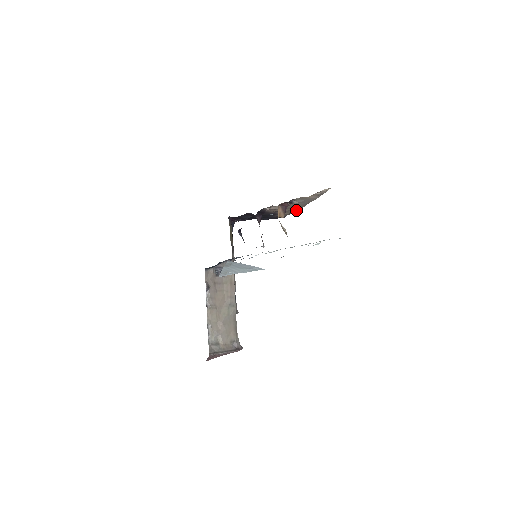
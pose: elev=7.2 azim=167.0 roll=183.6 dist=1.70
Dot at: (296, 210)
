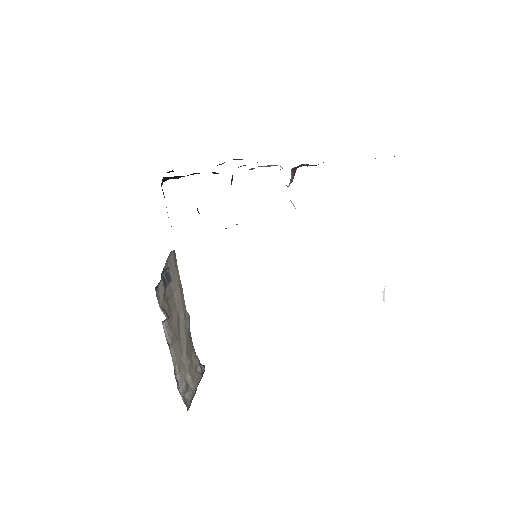
Dot at: occluded
